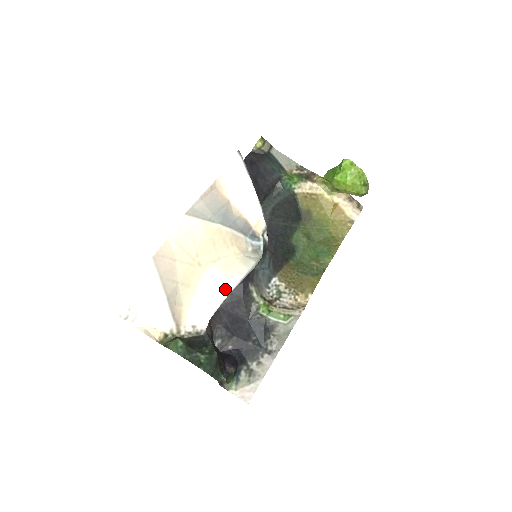
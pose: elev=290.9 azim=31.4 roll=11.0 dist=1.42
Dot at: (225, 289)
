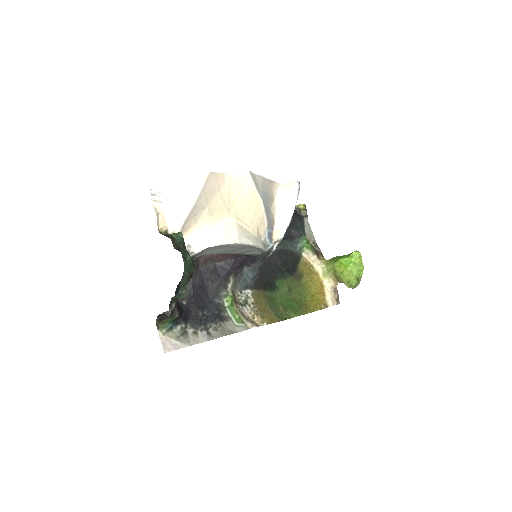
Dot at: (234, 238)
